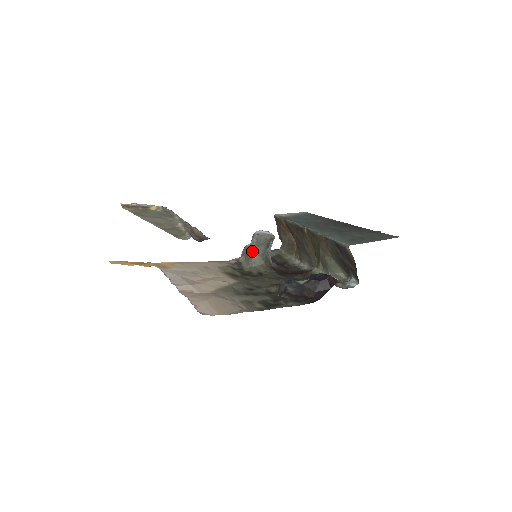
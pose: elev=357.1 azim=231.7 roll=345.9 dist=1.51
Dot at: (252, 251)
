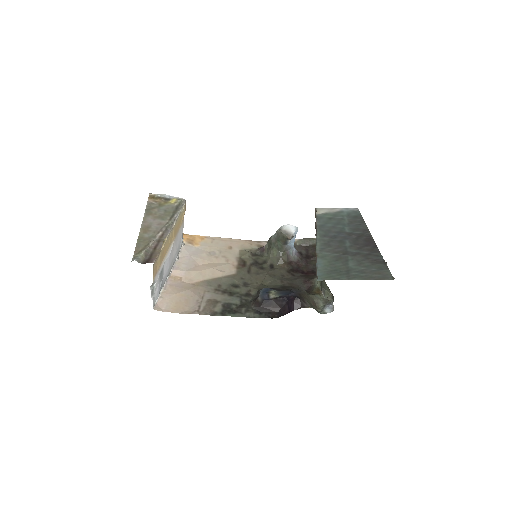
Dot at: (273, 243)
